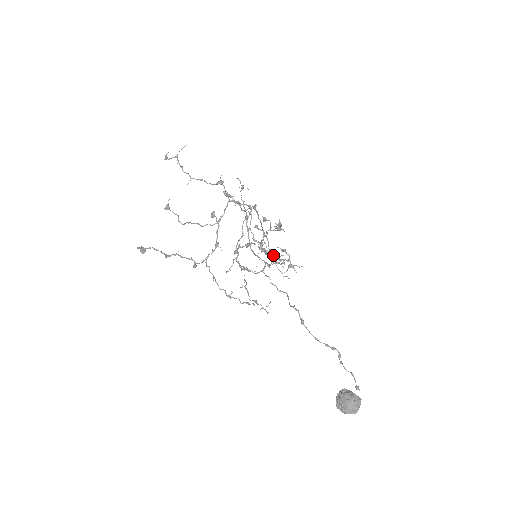
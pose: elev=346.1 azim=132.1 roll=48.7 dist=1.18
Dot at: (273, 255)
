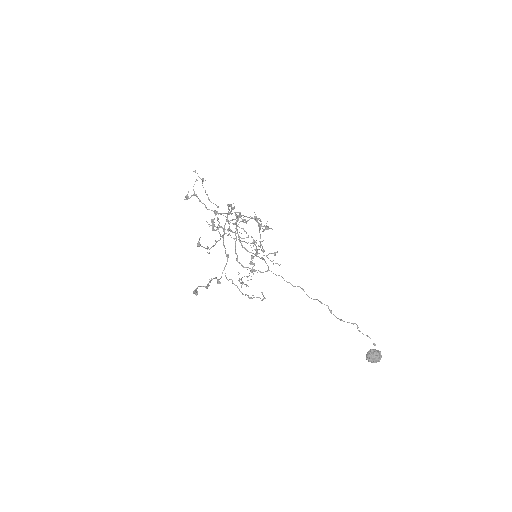
Dot at: (275, 255)
